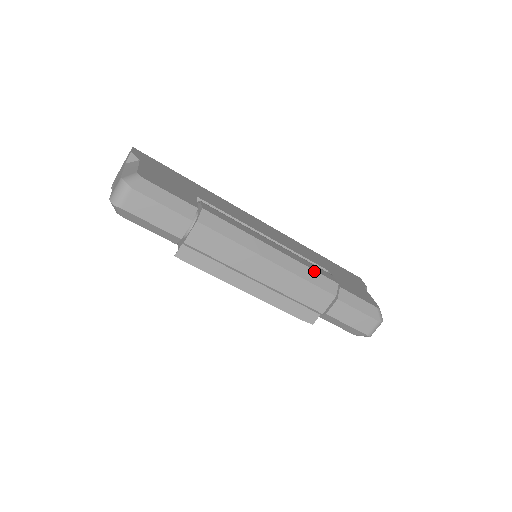
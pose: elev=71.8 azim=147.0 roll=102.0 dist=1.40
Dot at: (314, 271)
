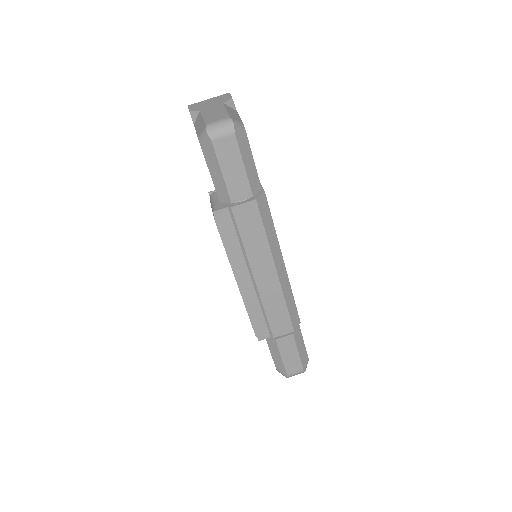
Dot at: (294, 300)
